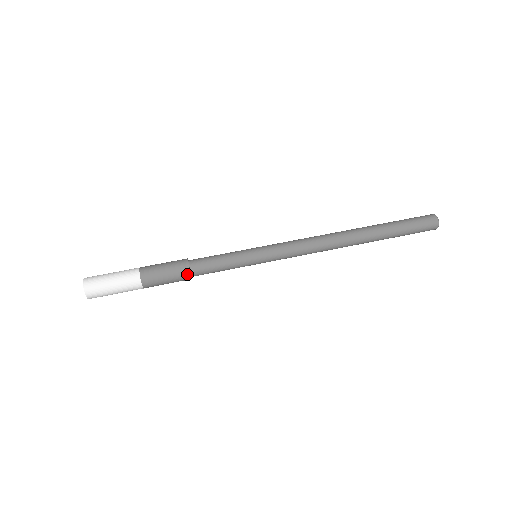
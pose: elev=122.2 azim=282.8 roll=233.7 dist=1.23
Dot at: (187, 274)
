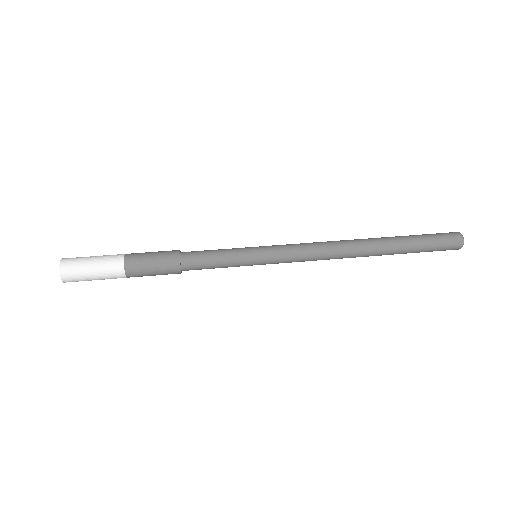
Dot at: (177, 267)
